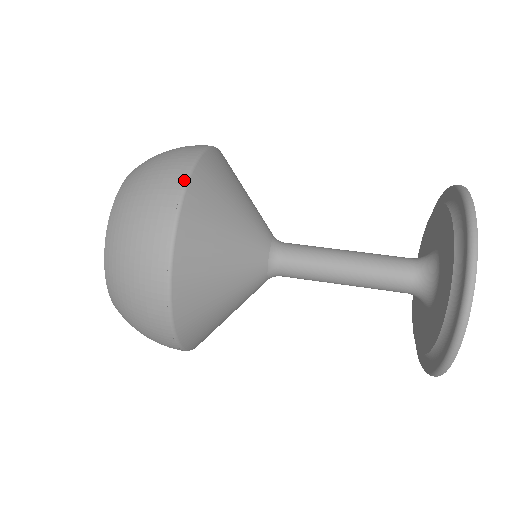
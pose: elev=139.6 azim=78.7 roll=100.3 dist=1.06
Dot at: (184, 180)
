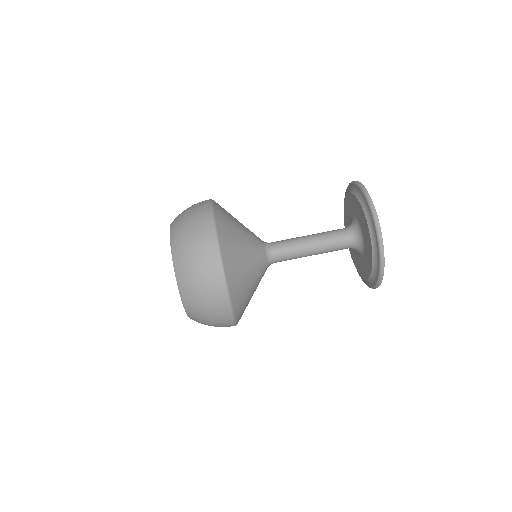
Dot at: (231, 314)
